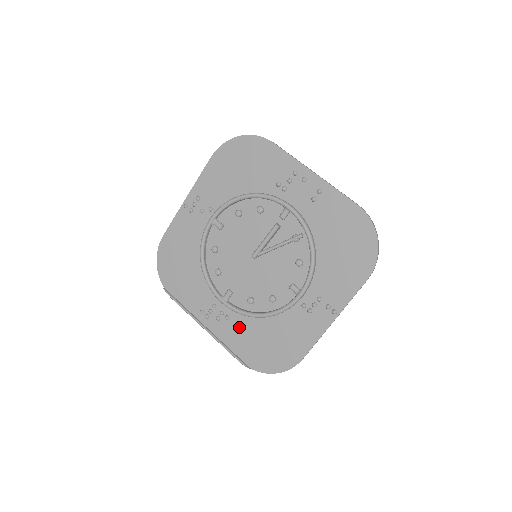
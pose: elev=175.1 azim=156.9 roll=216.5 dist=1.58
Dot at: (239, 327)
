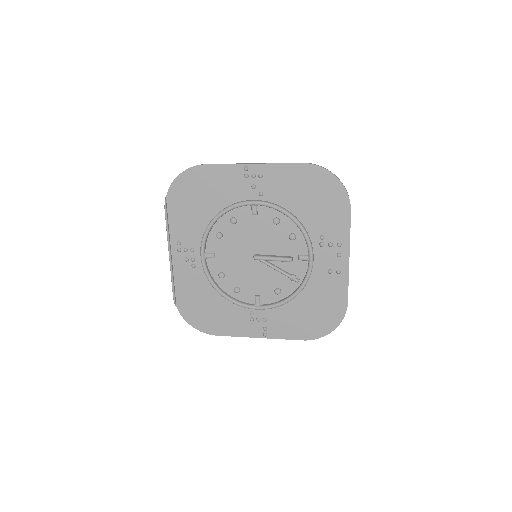
Dot at: (196, 279)
